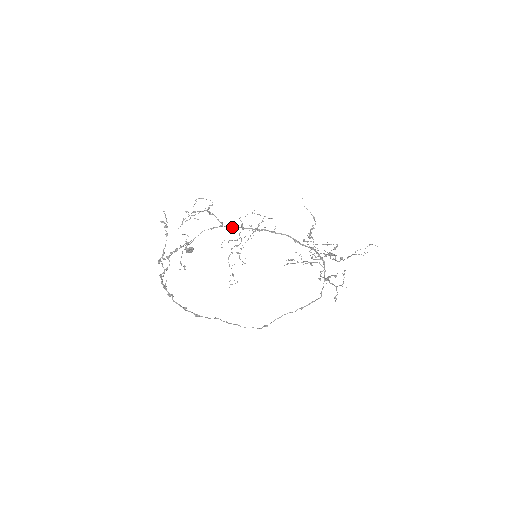
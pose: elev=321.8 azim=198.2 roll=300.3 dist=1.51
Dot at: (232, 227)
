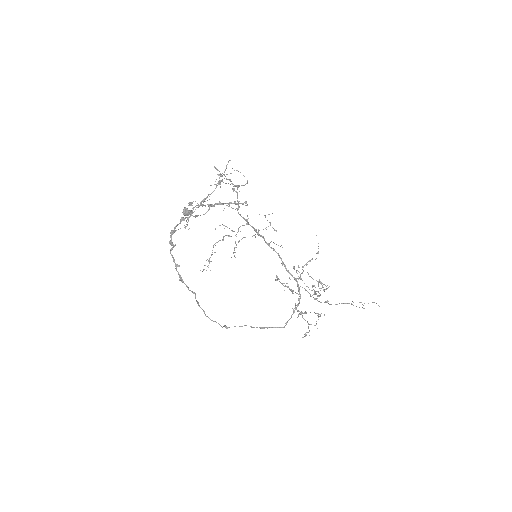
Dot at: occluded
